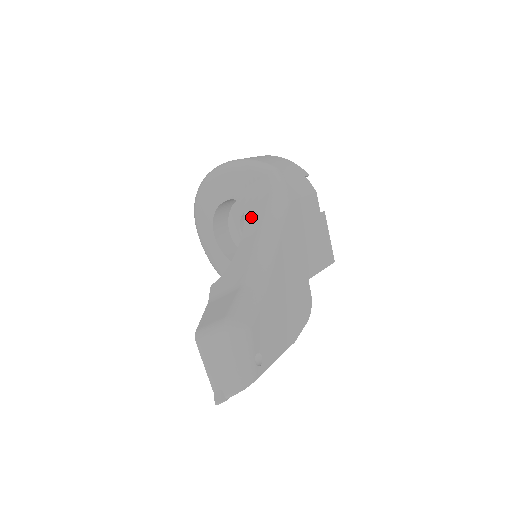
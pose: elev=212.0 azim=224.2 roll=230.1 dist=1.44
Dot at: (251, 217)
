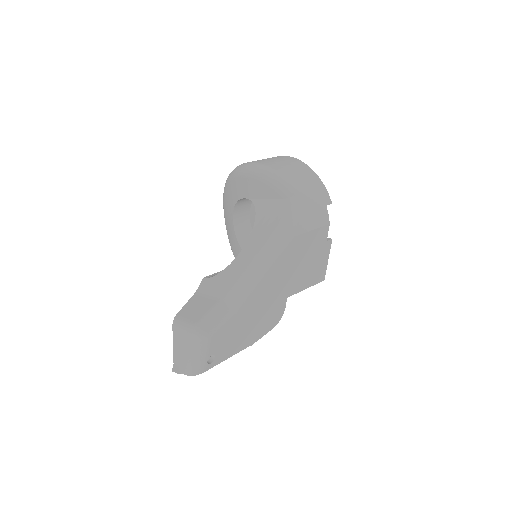
Dot at: (256, 237)
